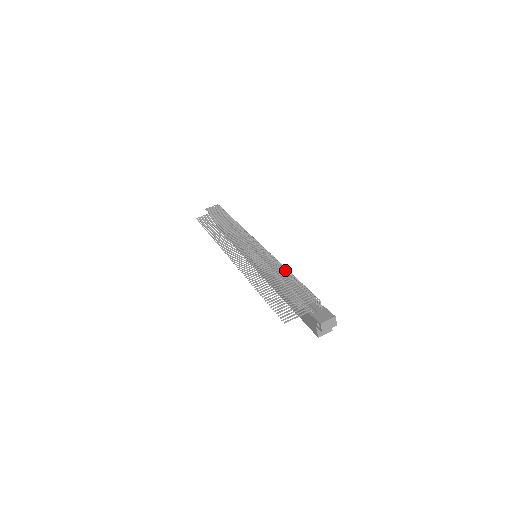
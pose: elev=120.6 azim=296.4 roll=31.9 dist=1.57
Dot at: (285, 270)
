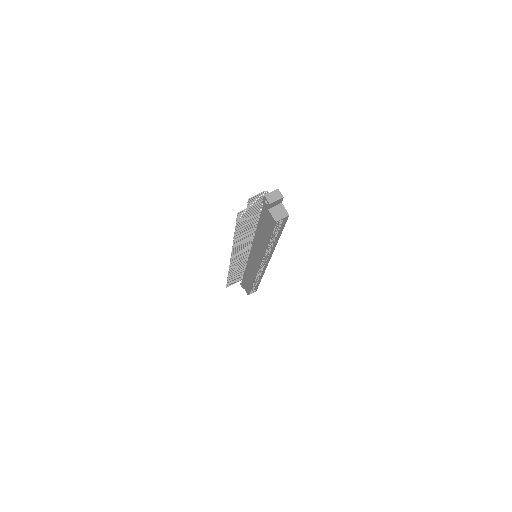
Dot at: occluded
